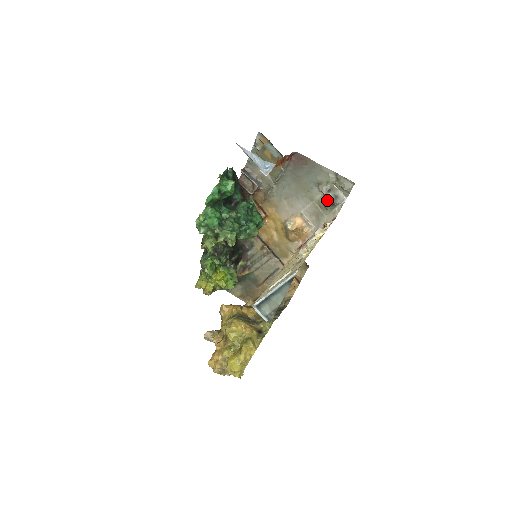
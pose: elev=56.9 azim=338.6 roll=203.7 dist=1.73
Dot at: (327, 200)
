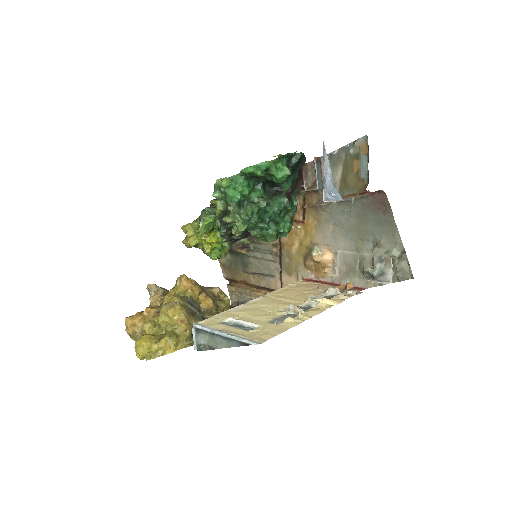
Dot at: (371, 267)
